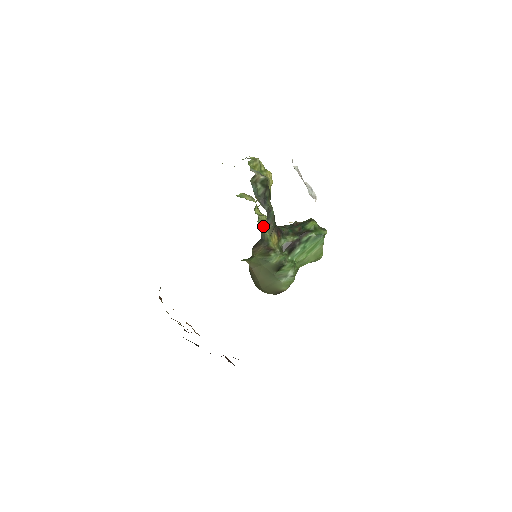
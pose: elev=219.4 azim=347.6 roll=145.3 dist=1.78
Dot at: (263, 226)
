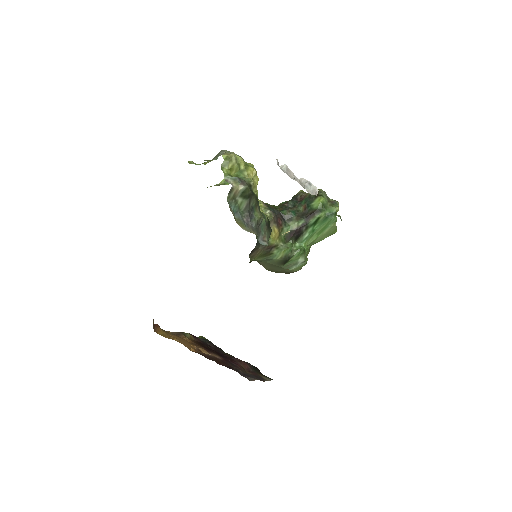
Dot at: occluded
